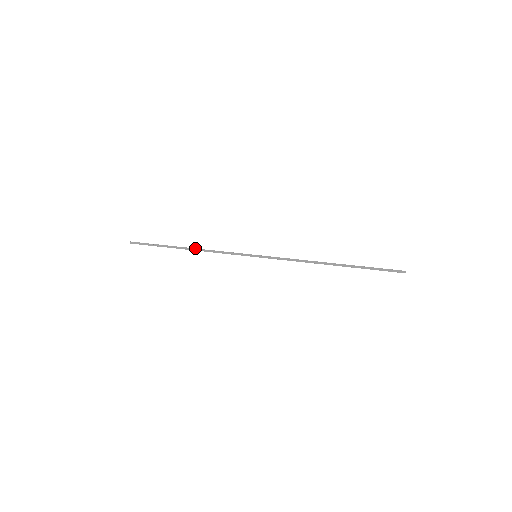
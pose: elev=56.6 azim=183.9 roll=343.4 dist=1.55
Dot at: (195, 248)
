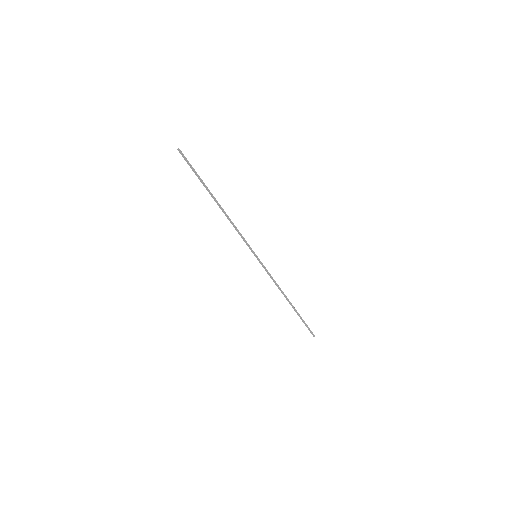
Dot at: occluded
